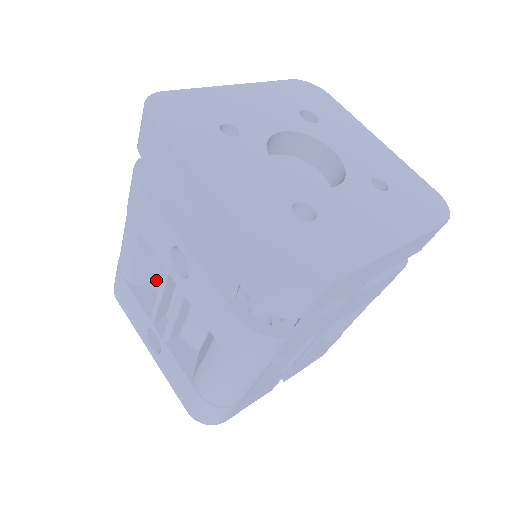
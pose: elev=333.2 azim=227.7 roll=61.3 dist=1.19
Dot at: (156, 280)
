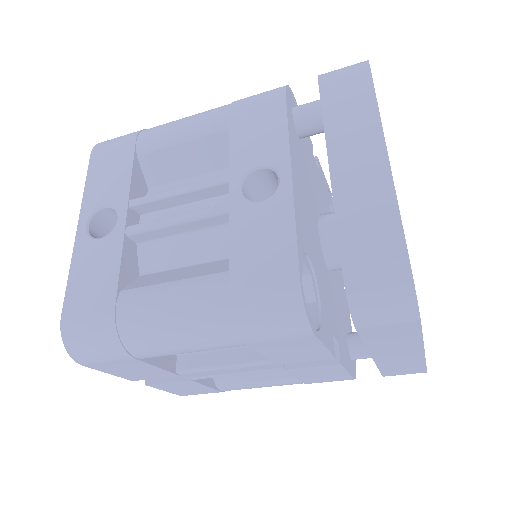
Dot at: (165, 180)
